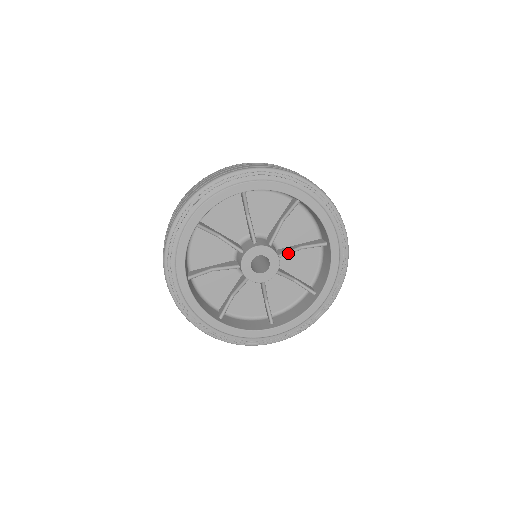
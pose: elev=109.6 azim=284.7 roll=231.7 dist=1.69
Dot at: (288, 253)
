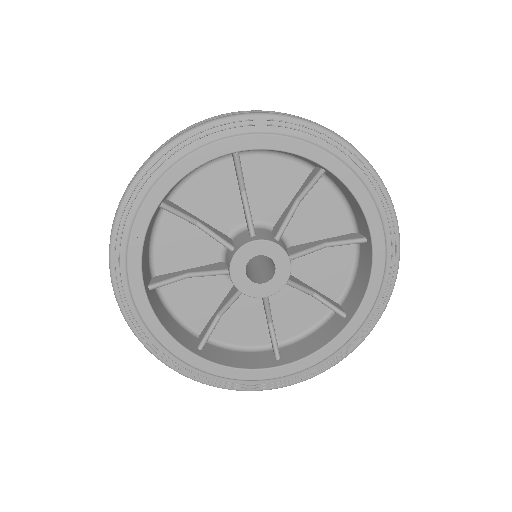
Dot at: (305, 253)
